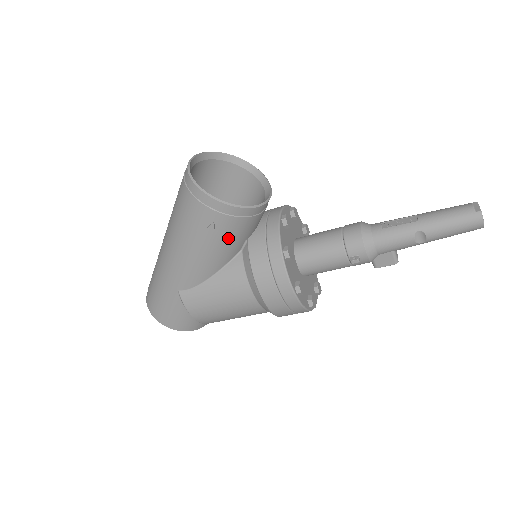
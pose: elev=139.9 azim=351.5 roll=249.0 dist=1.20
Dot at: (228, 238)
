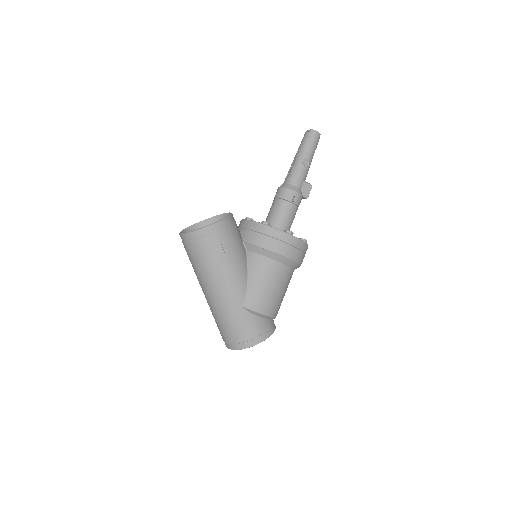
Dot at: (234, 243)
